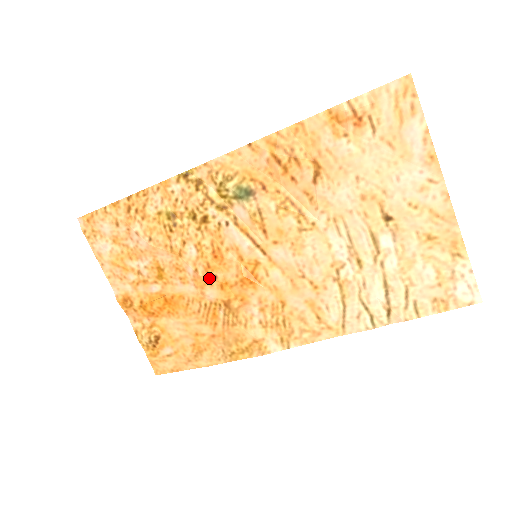
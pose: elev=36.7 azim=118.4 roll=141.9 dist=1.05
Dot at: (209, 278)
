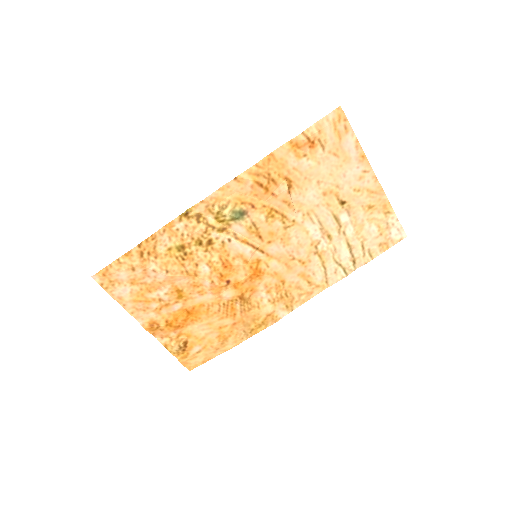
Dot at: (224, 284)
